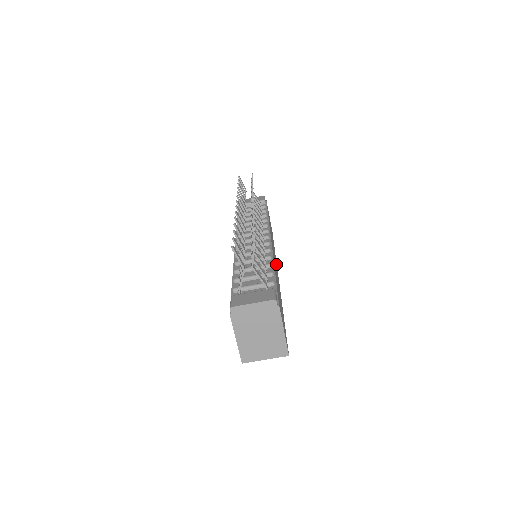
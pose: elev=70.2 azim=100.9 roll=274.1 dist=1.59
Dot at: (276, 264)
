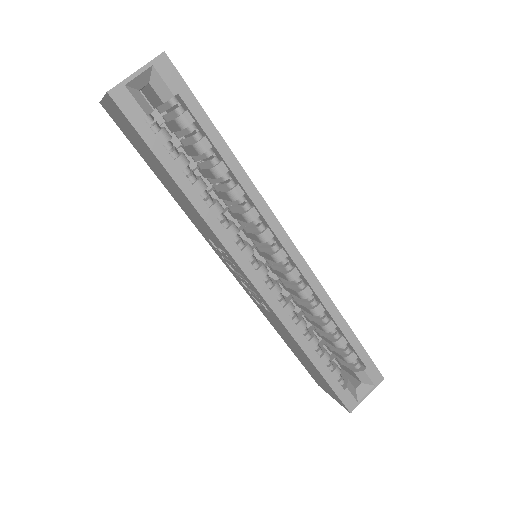
Dot at: occluded
